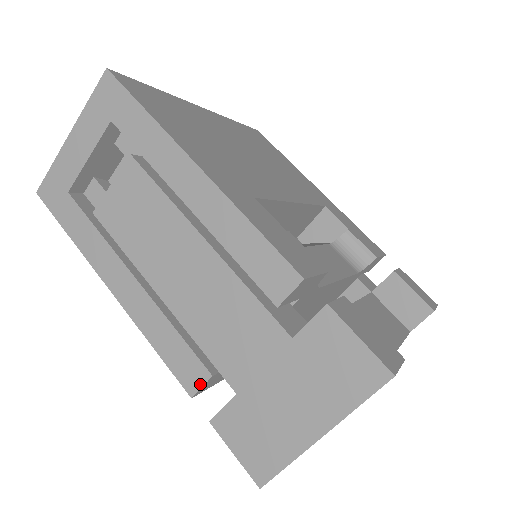
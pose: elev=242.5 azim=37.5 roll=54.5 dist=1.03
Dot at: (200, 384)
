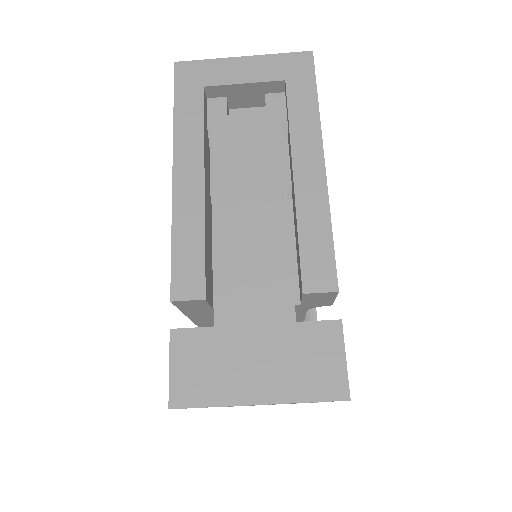
Dot at: (189, 297)
